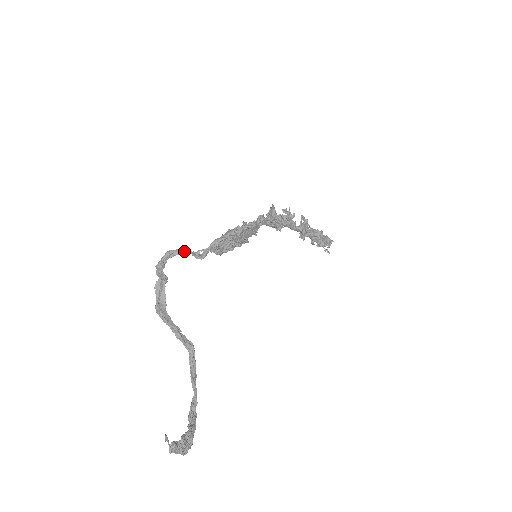
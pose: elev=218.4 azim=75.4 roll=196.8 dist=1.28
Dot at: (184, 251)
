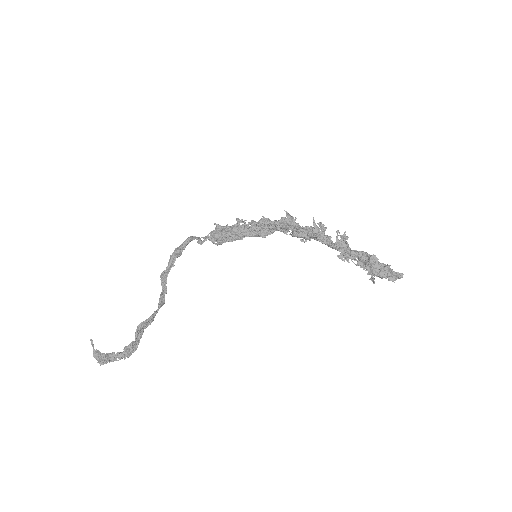
Dot at: (196, 238)
